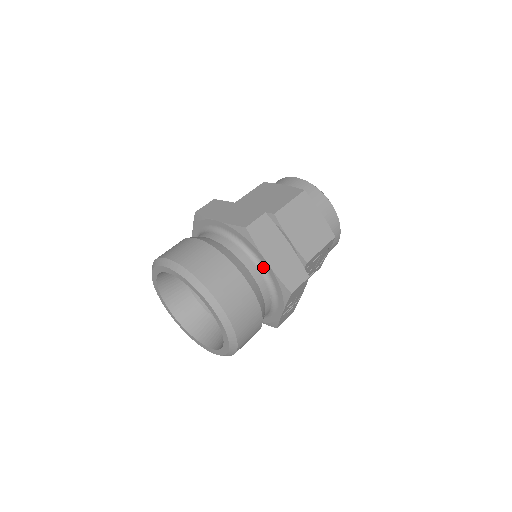
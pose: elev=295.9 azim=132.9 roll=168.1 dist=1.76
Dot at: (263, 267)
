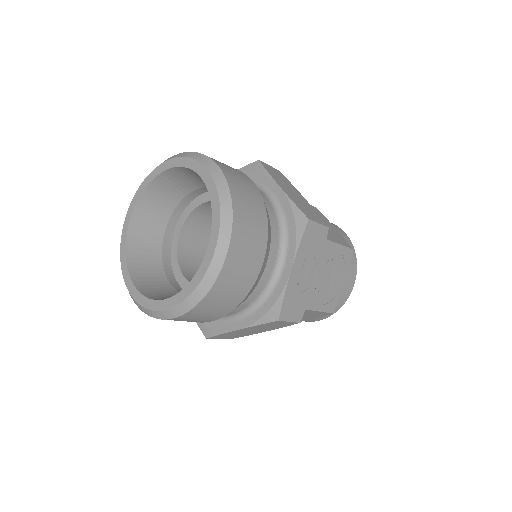
Dot at: (273, 198)
